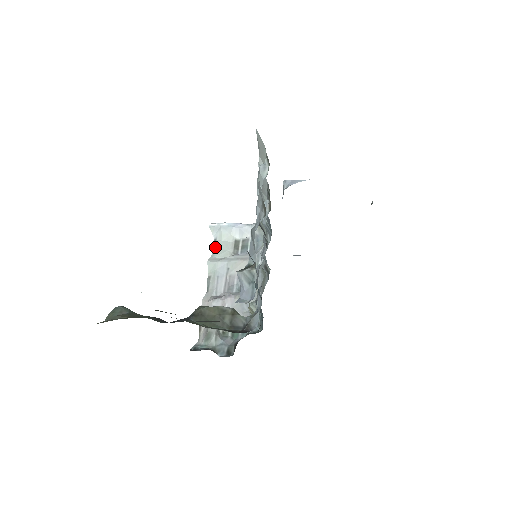
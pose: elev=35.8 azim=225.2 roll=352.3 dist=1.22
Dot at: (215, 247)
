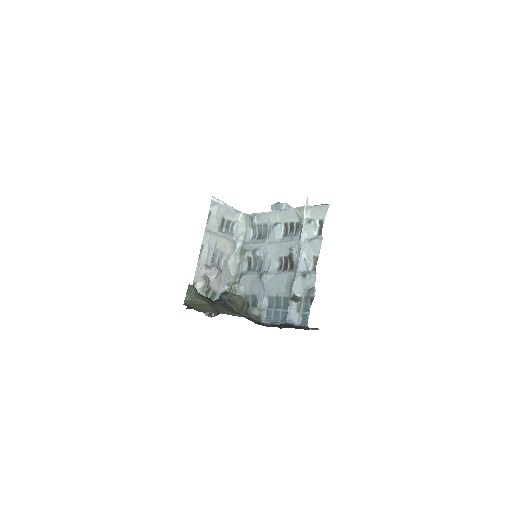
Dot at: (209, 219)
